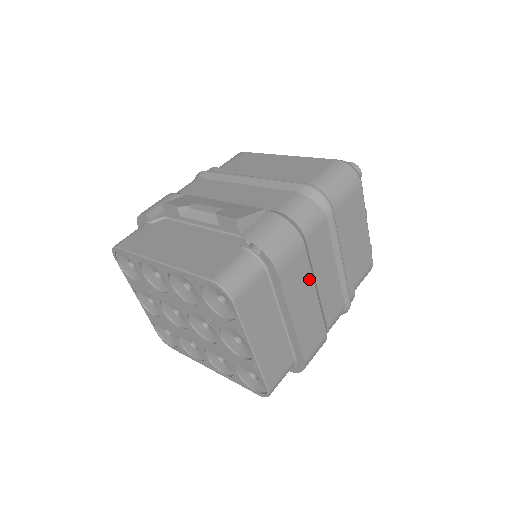
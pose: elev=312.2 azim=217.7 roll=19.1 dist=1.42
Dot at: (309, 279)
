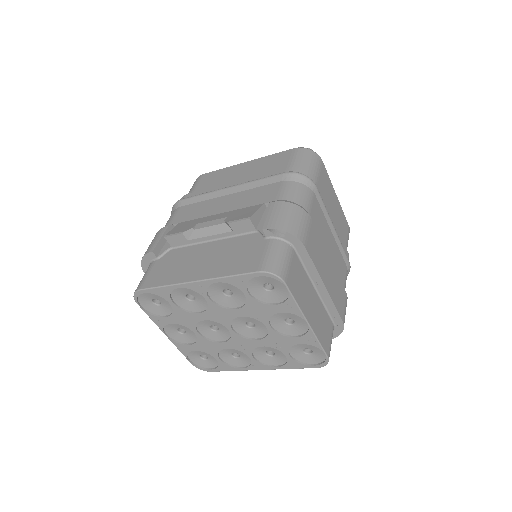
Dot at: (323, 248)
